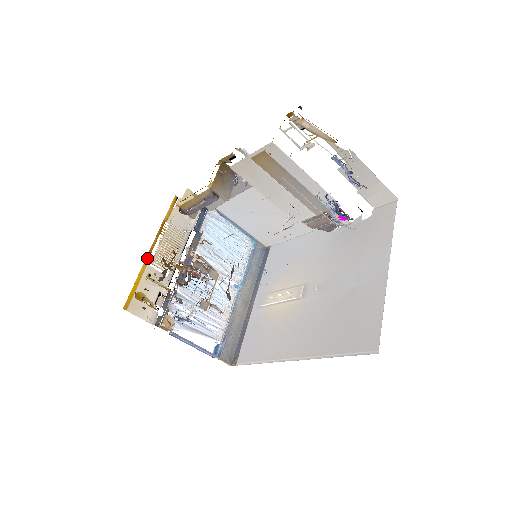
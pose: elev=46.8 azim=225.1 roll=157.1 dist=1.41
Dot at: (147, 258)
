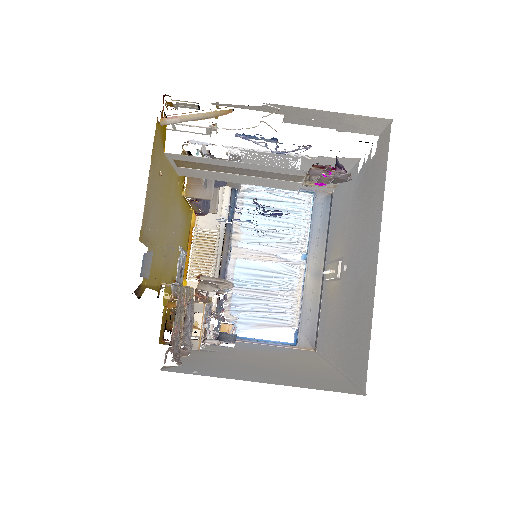
Dot at: (185, 274)
